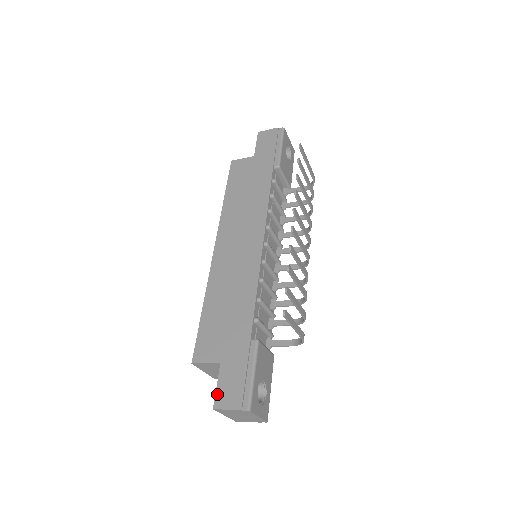
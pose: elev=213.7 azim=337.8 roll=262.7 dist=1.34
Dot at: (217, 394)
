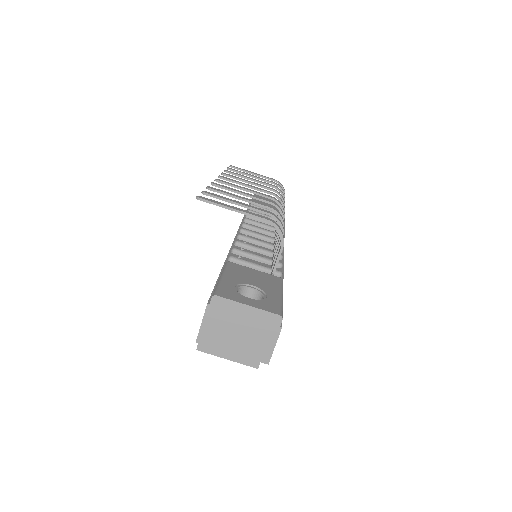
Dot at: occluded
